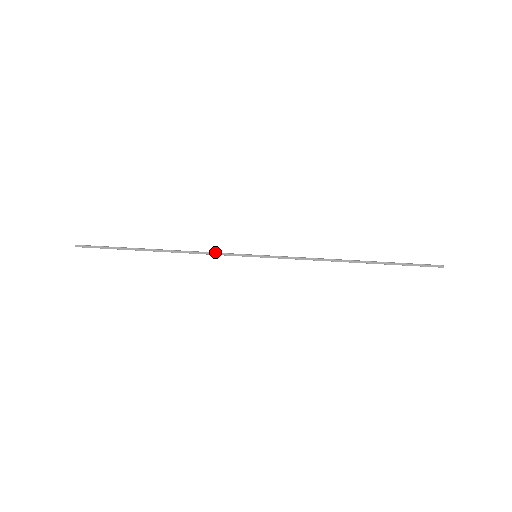
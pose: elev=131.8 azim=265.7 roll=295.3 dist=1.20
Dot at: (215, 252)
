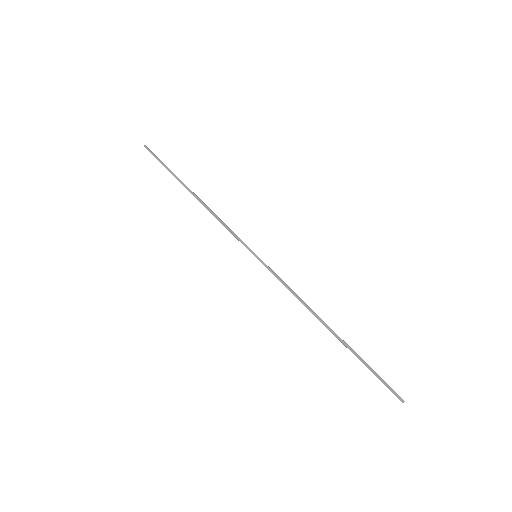
Dot at: occluded
